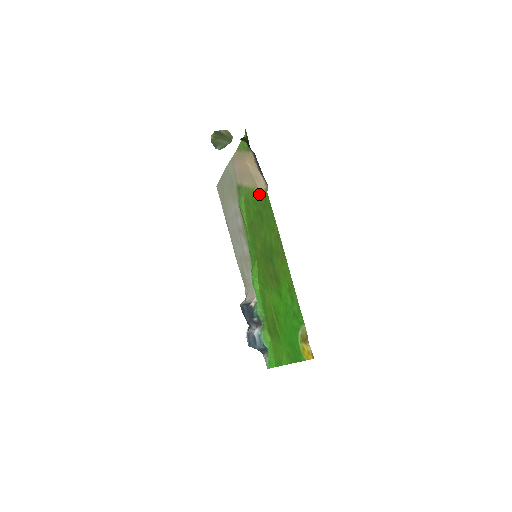
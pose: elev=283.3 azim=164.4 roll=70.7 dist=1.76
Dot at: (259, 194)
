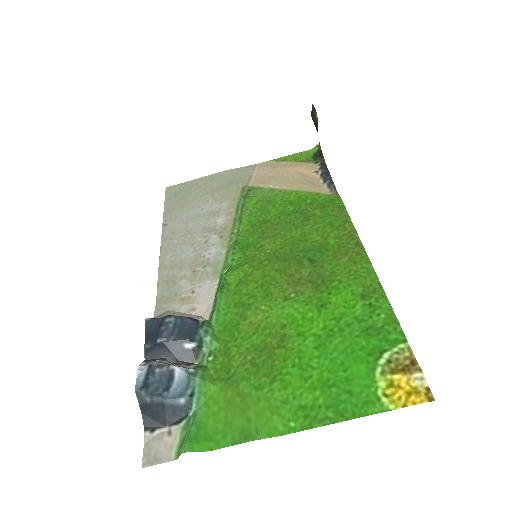
Dot at: (313, 195)
